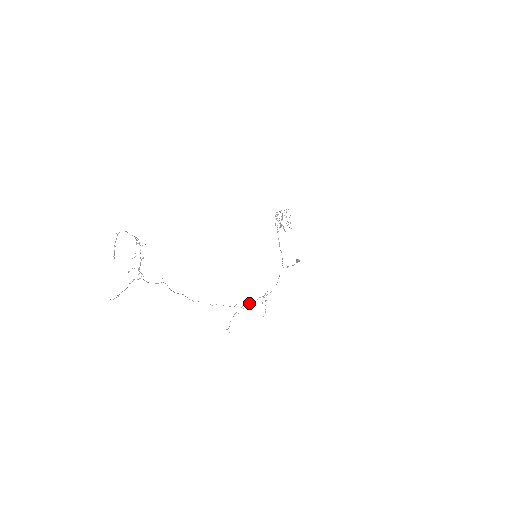
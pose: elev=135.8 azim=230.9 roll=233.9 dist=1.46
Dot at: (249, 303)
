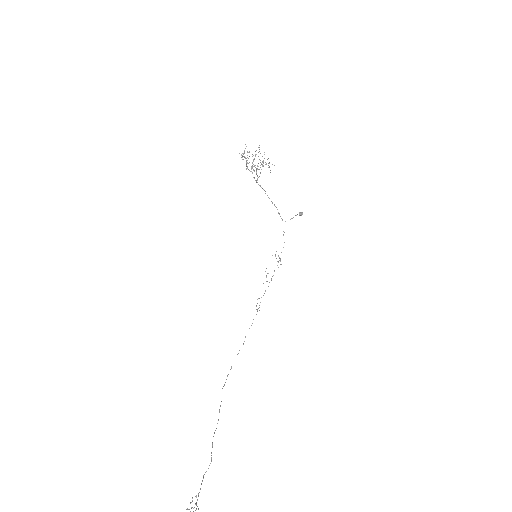
Dot at: occluded
